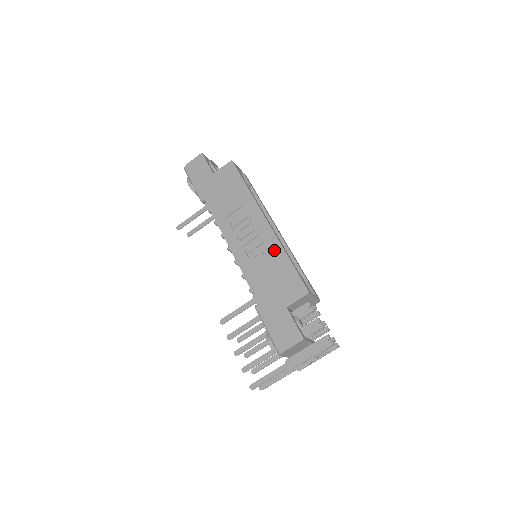
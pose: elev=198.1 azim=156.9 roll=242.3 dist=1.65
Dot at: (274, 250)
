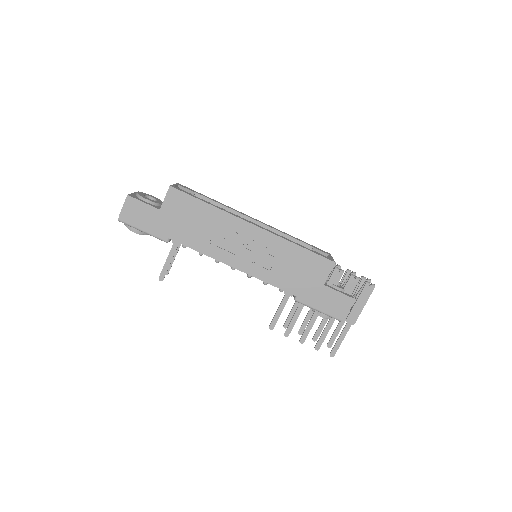
Dot at: (280, 247)
